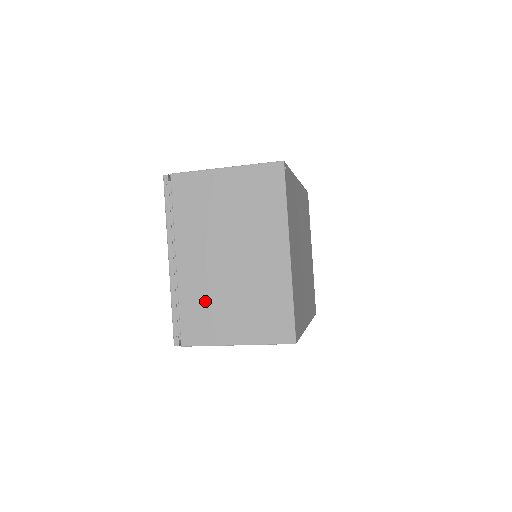
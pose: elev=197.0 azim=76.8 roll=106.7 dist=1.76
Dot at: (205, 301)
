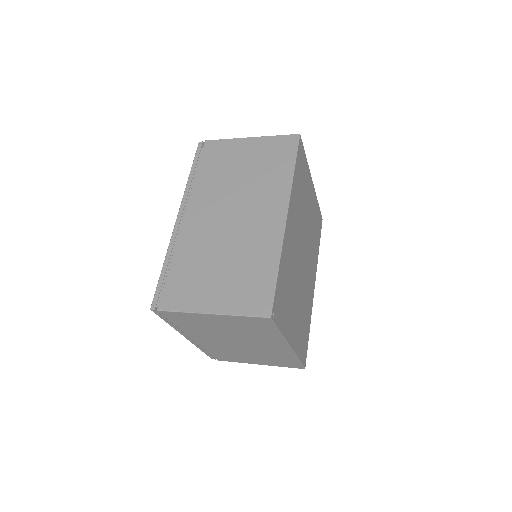
Dot at: (227, 352)
